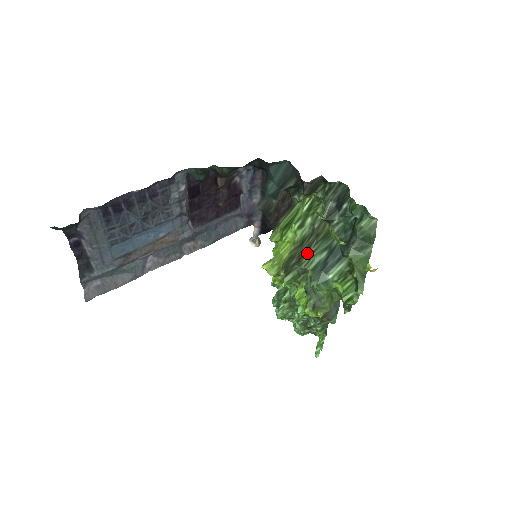
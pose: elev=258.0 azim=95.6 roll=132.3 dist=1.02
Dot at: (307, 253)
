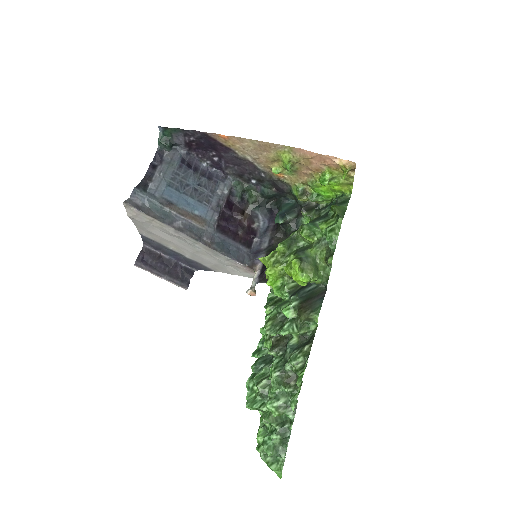
Dot at: occluded
